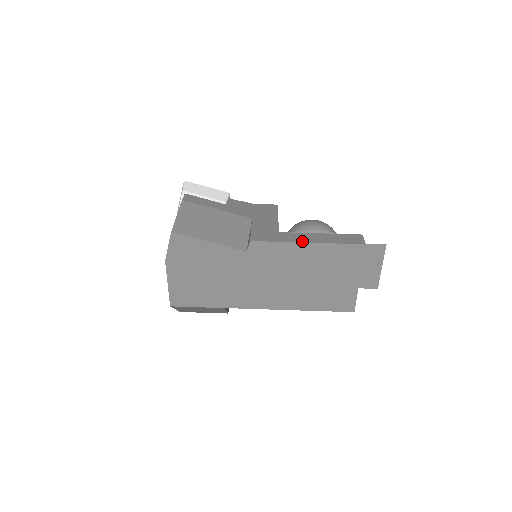
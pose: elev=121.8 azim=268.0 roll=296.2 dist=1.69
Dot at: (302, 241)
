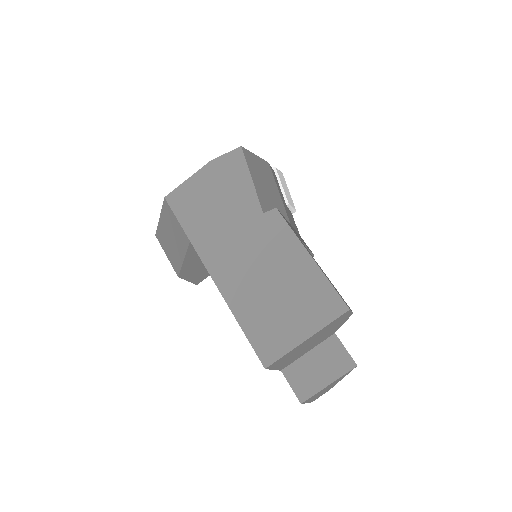
Dot at: occluded
